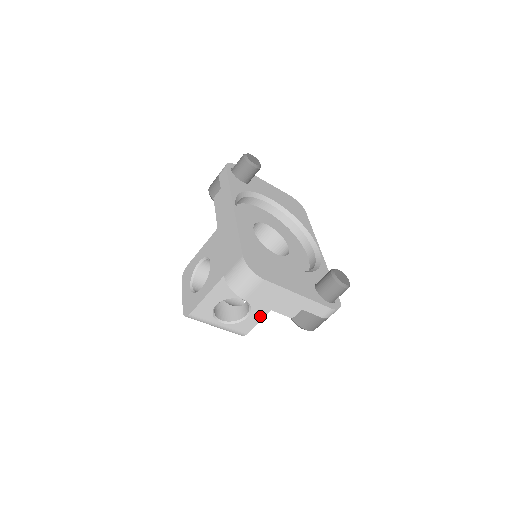
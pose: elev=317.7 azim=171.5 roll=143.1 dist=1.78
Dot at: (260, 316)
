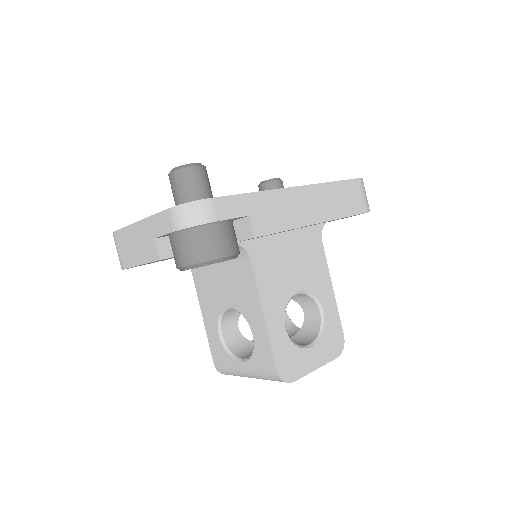
Dot at: (261, 324)
